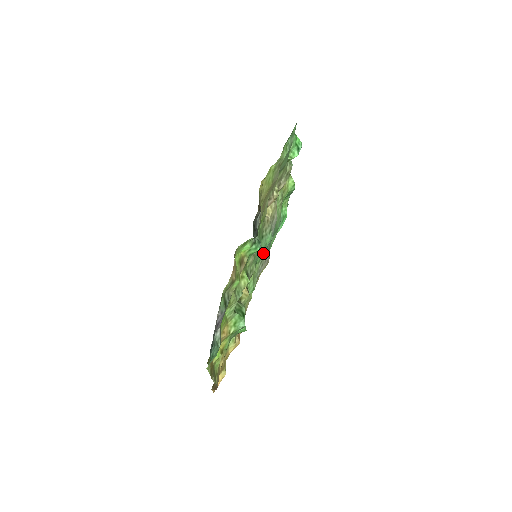
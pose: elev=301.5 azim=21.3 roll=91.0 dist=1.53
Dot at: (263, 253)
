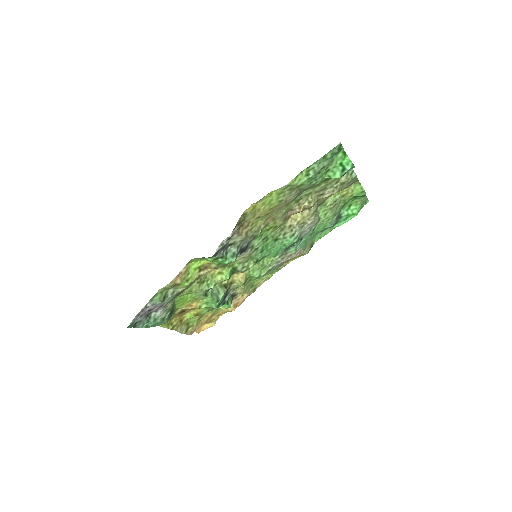
Dot at: (281, 251)
